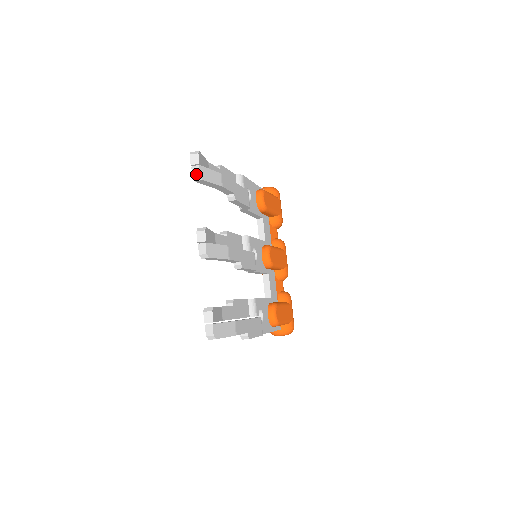
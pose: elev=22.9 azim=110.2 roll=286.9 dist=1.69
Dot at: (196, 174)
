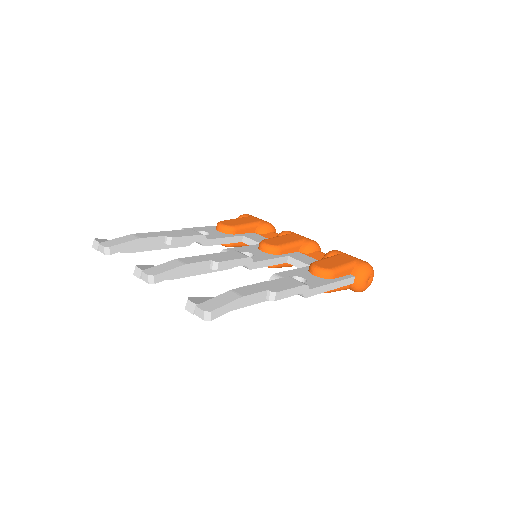
Dot at: (103, 250)
